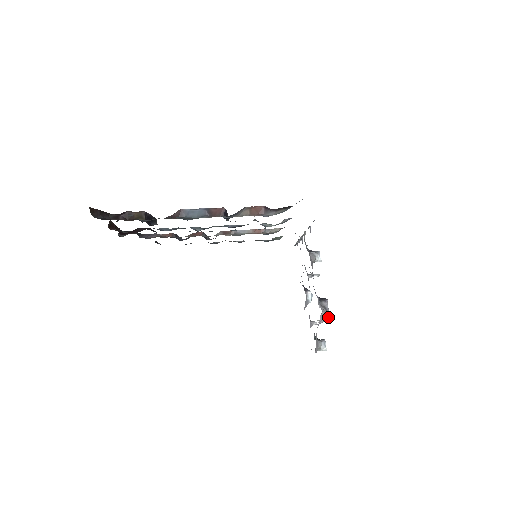
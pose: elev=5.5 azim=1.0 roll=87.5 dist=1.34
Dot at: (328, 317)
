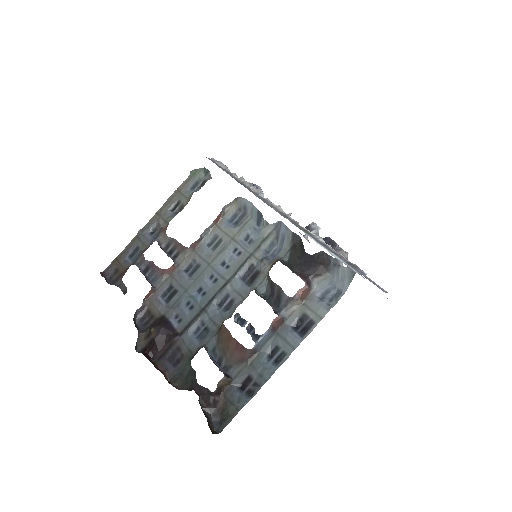
Dot at: occluded
